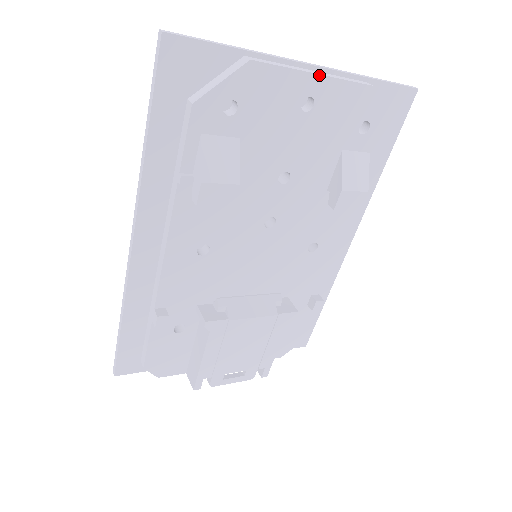
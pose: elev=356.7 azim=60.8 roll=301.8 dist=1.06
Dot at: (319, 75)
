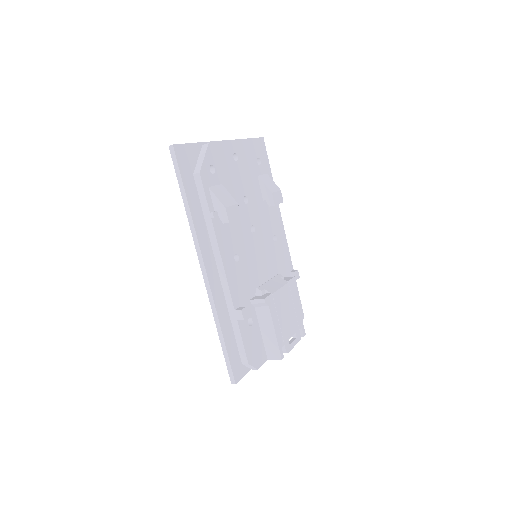
Dot at: (232, 141)
